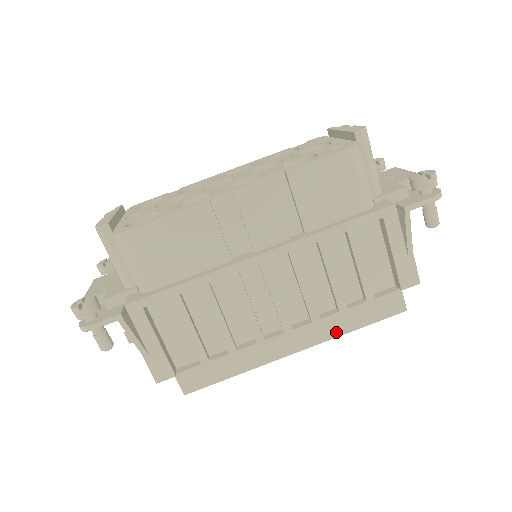
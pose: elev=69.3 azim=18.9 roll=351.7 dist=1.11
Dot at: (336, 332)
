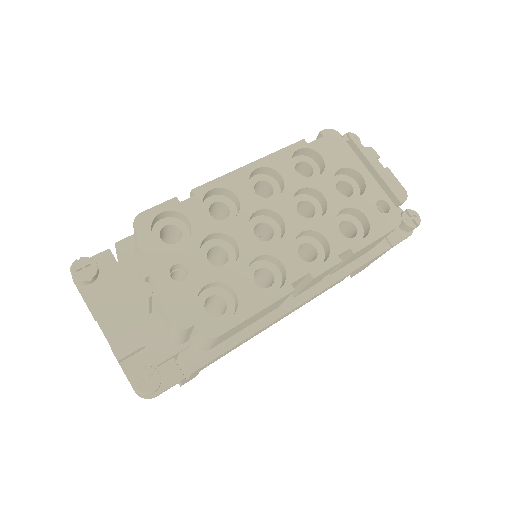
Dot at: (301, 306)
